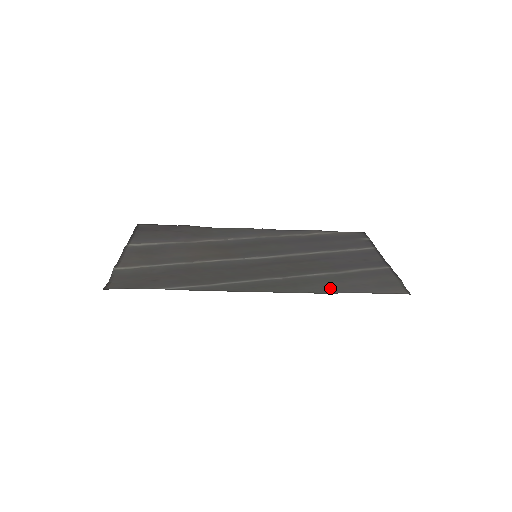
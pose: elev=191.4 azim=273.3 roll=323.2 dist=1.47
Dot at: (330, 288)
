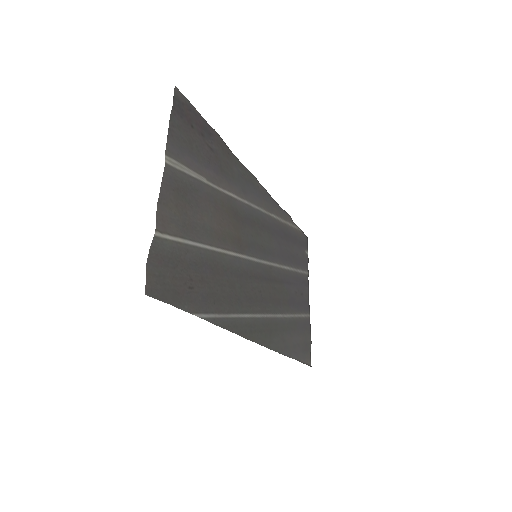
Dot at: (285, 346)
